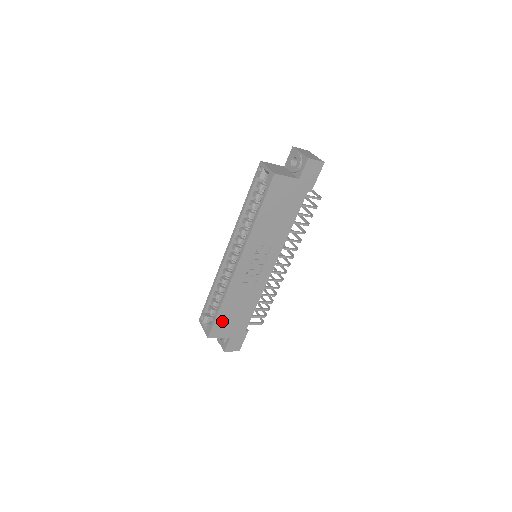
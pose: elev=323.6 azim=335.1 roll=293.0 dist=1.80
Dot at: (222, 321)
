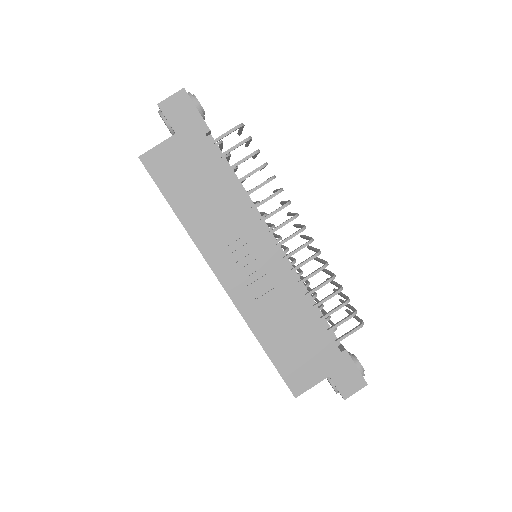
Dot at: (289, 364)
